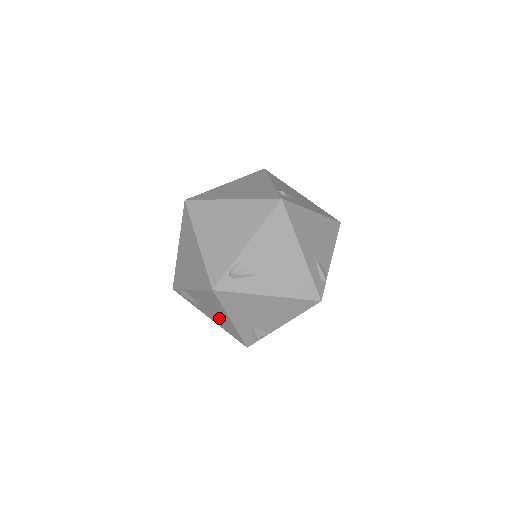
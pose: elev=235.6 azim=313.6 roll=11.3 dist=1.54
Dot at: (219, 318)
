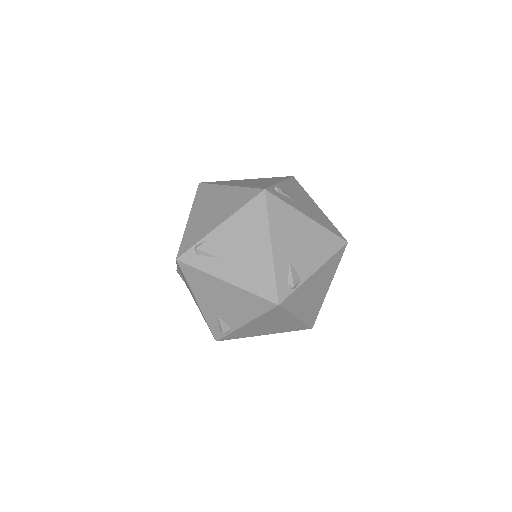
Dot at: occluded
